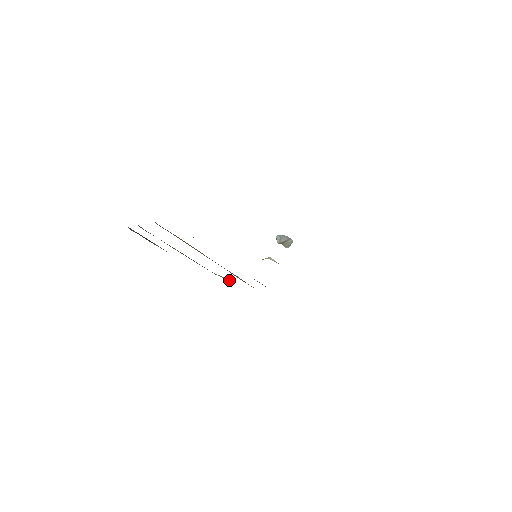
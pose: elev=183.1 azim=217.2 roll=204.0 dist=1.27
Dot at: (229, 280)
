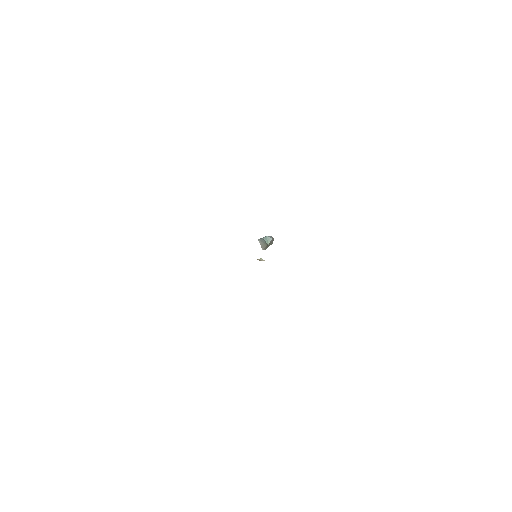
Dot at: occluded
